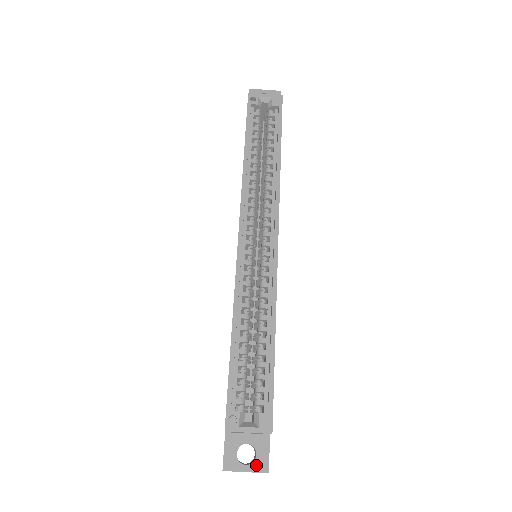
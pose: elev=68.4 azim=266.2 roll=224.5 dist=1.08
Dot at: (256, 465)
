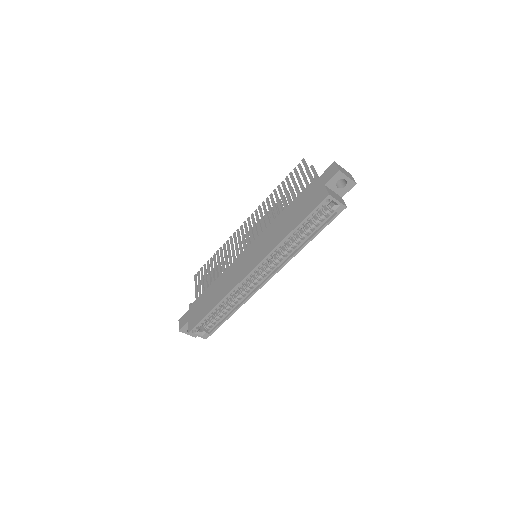
Dot at: occluded
